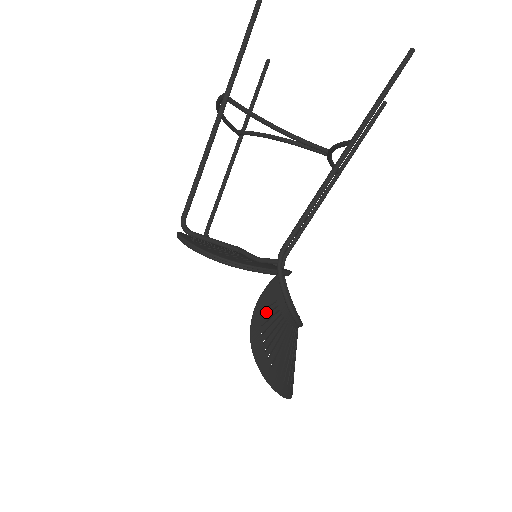
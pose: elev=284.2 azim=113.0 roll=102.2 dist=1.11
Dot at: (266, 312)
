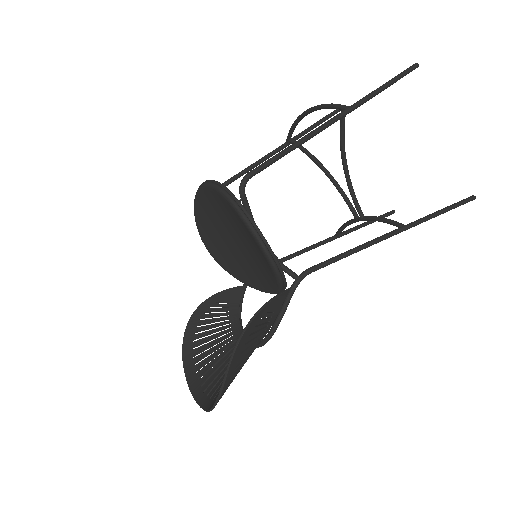
Dot at: (264, 317)
